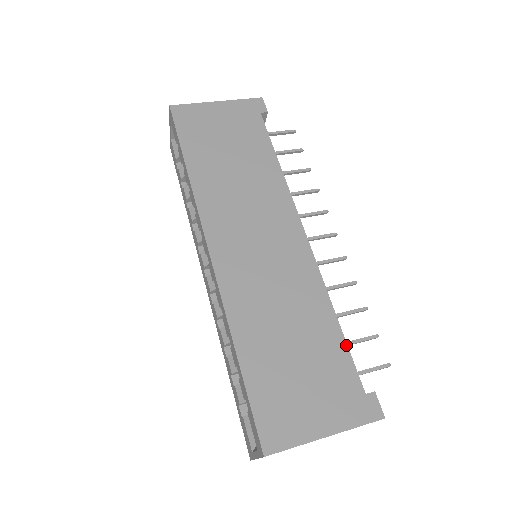
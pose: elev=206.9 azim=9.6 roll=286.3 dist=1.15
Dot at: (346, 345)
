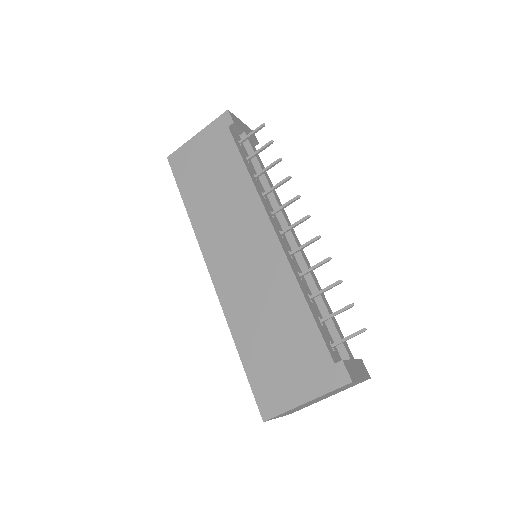
Dot at: (315, 324)
